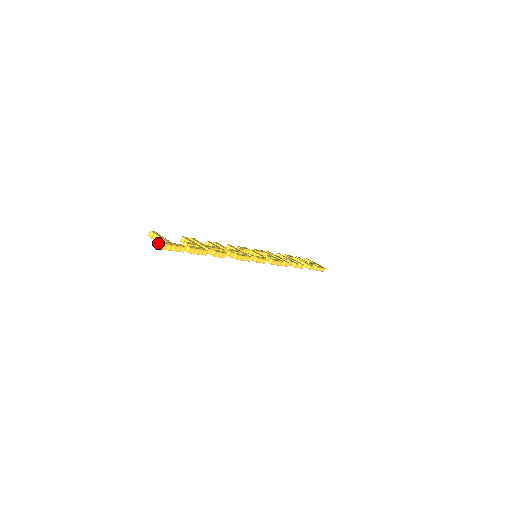
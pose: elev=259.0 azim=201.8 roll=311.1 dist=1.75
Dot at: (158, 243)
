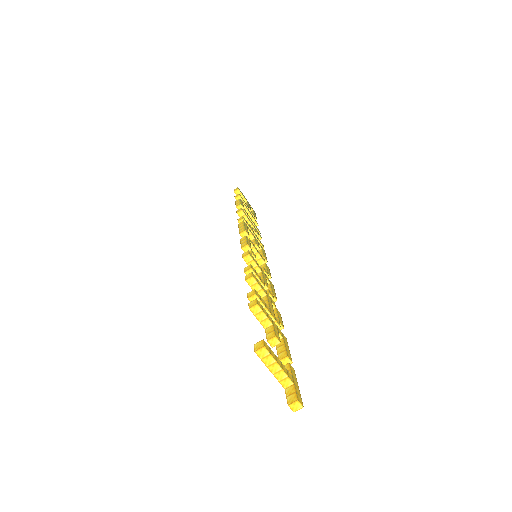
Dot at: (297, 404)
